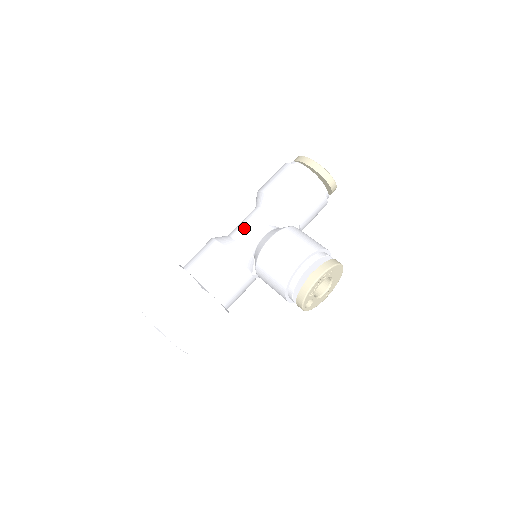
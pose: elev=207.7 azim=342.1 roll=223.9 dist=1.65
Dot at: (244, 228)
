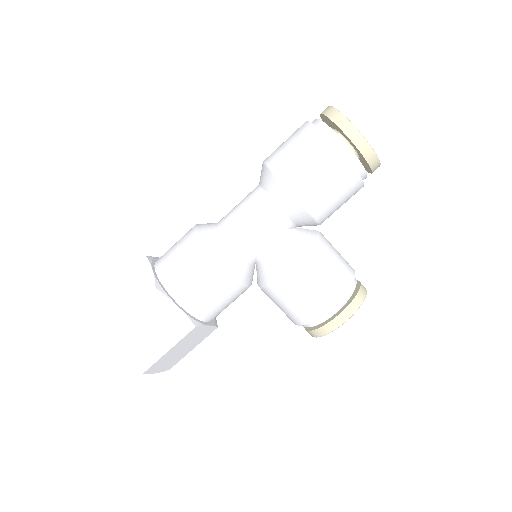
Dot at: (249, 232)
